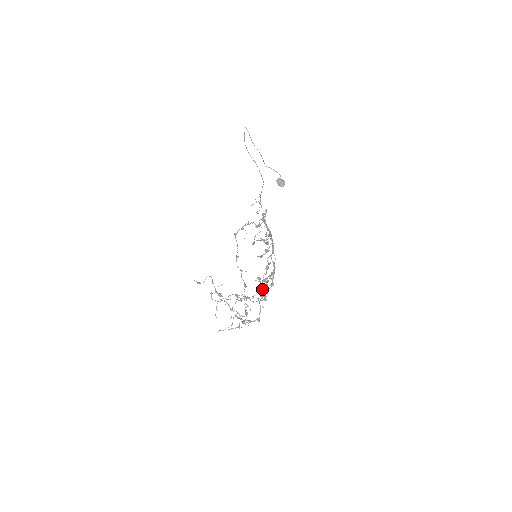
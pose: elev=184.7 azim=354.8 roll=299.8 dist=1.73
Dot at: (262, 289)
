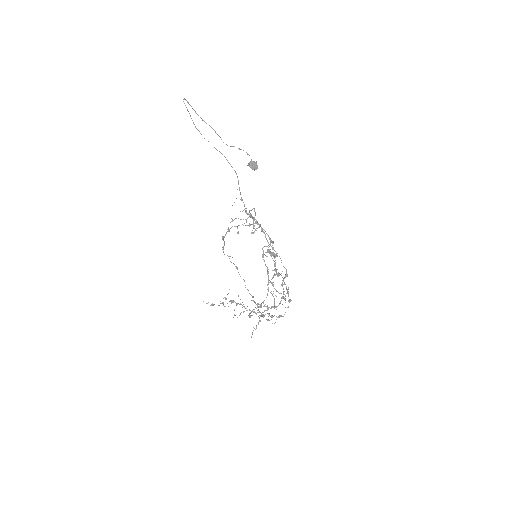
Dot at: occluded
